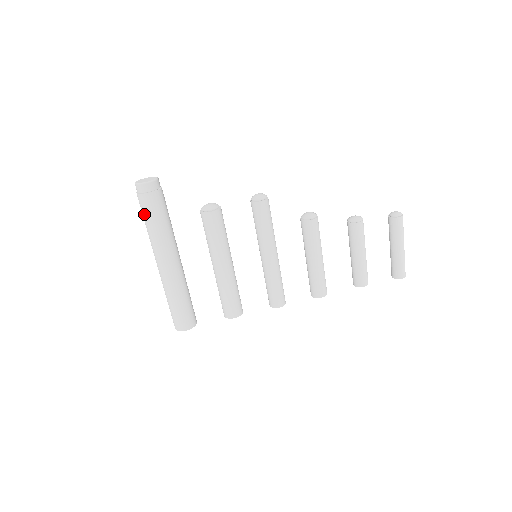
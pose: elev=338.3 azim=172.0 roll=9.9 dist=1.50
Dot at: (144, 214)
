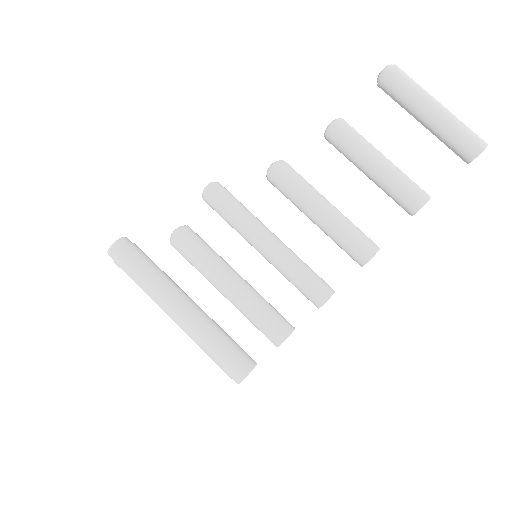
Dot at: occluded
